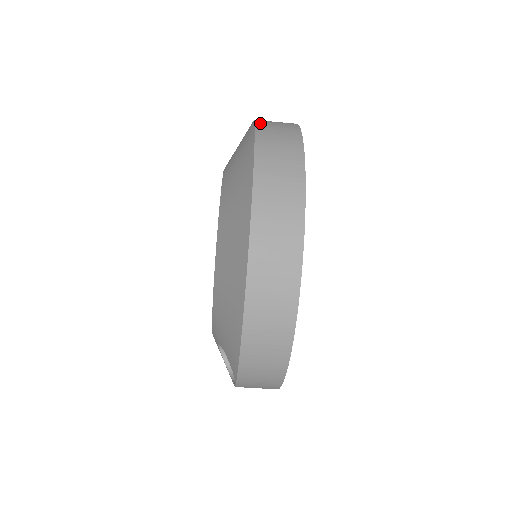
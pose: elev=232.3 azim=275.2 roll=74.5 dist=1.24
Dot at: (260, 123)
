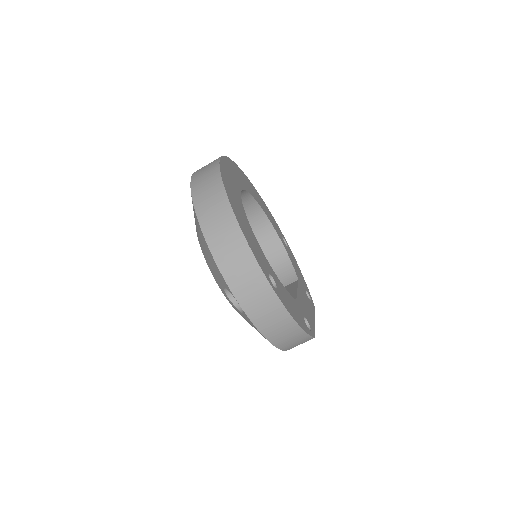
Dot at: occluded
